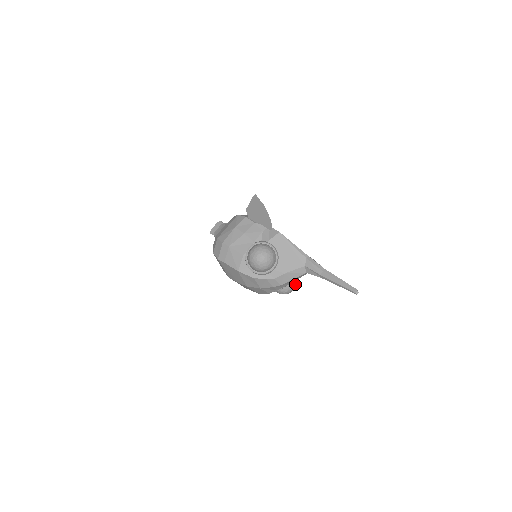
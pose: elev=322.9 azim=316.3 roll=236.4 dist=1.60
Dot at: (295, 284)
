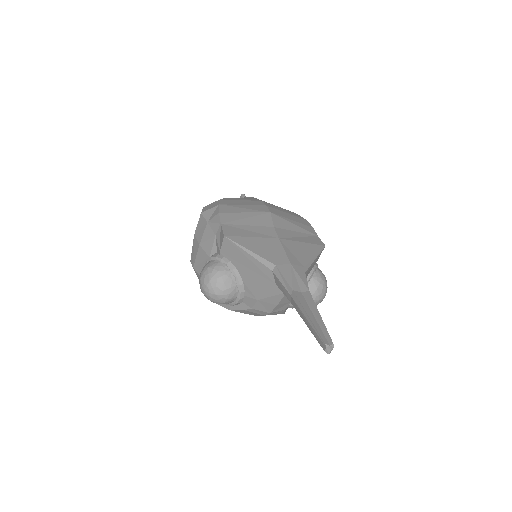
Dot at: (316, 291)
